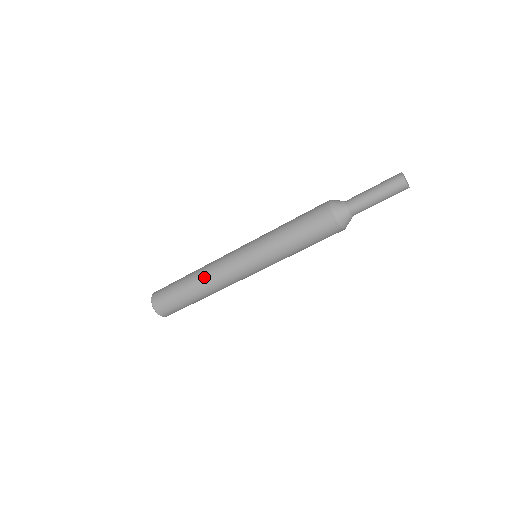
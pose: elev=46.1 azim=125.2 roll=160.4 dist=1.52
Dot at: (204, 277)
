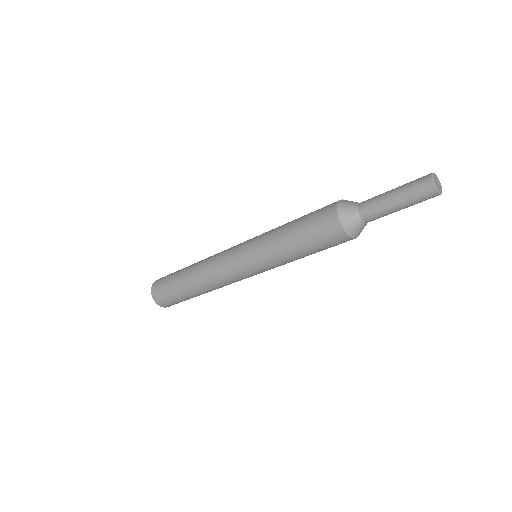
Dot at: (199, 269)
